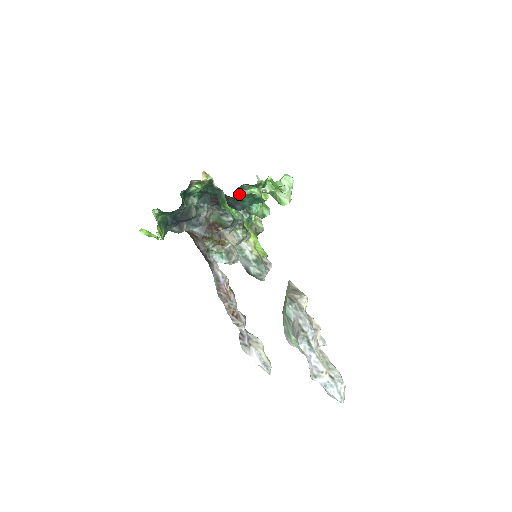
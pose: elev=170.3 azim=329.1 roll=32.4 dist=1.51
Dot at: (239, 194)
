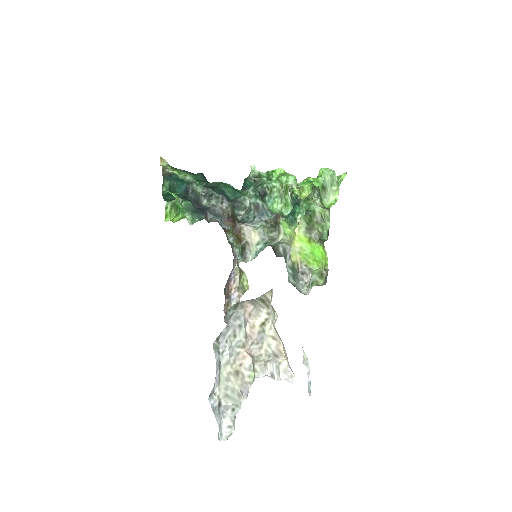
Dot at: (261, 188)
